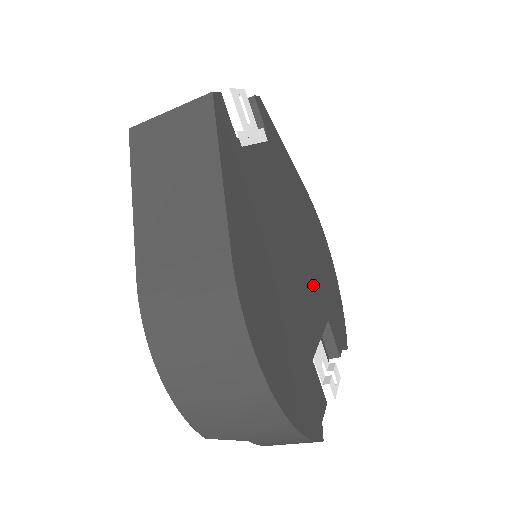
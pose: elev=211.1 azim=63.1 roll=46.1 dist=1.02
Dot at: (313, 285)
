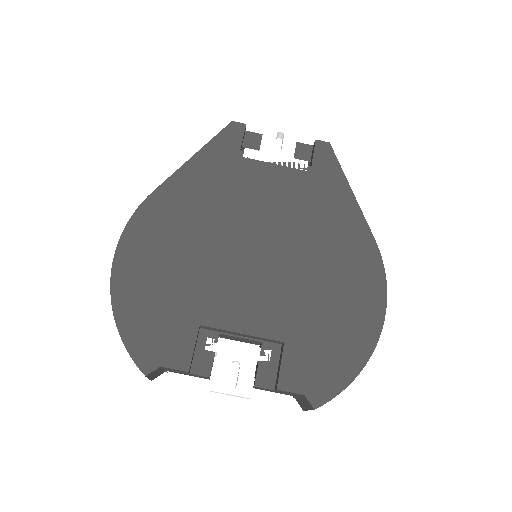
Dot at: (280, 296)
